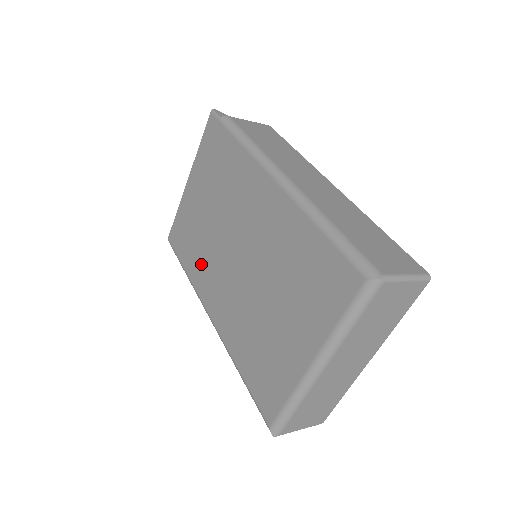
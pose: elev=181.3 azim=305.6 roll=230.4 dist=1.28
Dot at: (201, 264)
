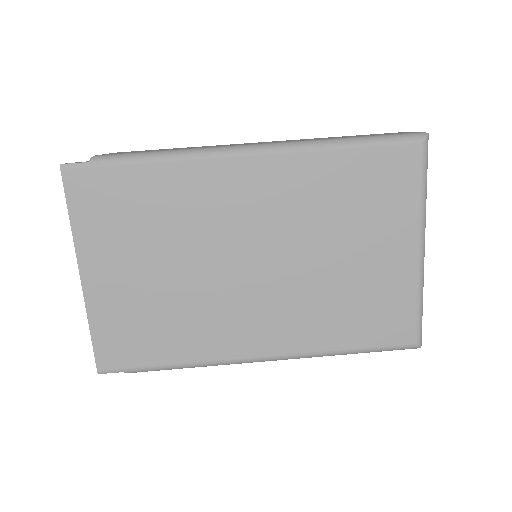
Dot at: (198, 330)
